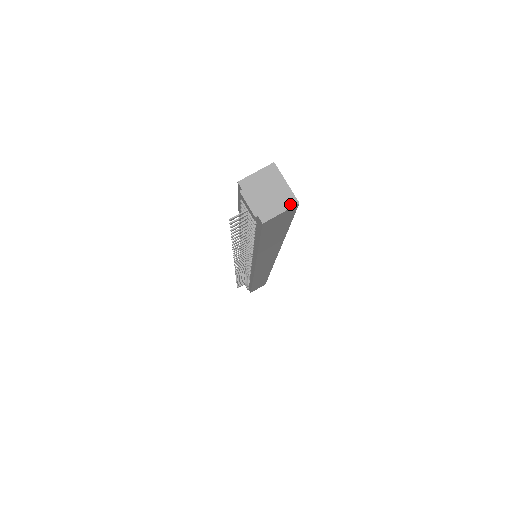
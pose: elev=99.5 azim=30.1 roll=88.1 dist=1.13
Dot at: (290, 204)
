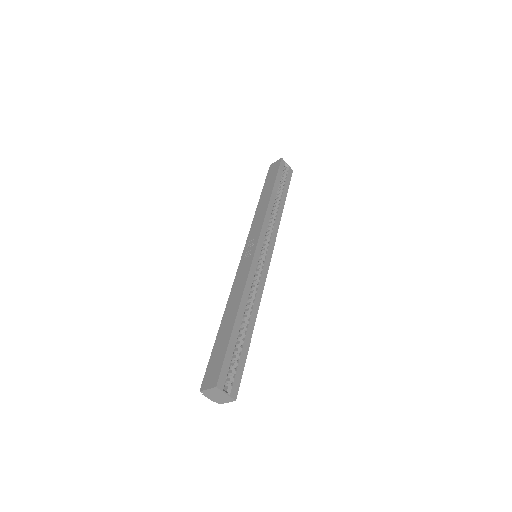
Dot at: (231, 401)
